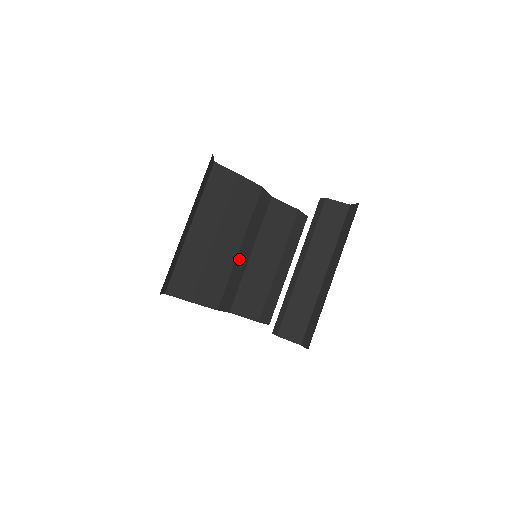
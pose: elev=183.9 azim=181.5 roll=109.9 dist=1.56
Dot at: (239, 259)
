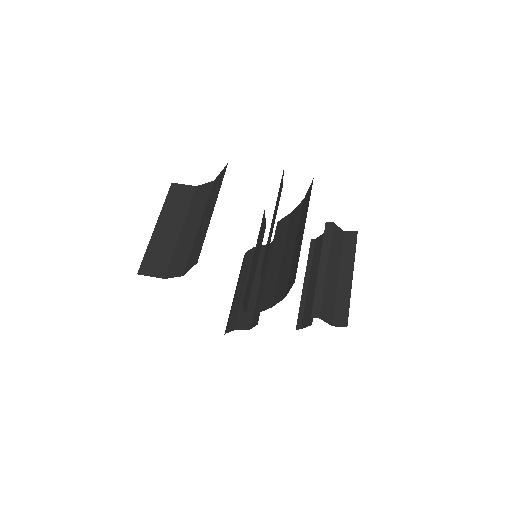
Dot at: occluded
